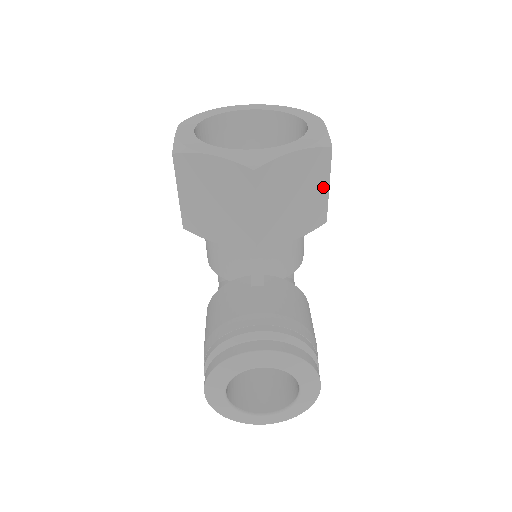
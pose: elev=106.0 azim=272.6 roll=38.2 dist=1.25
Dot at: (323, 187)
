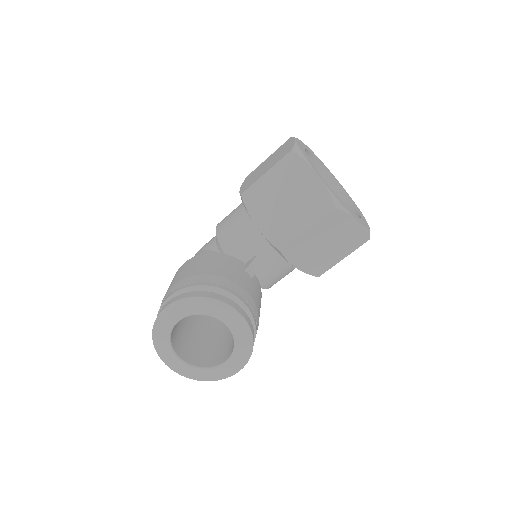
Dot at: (342, 255)
